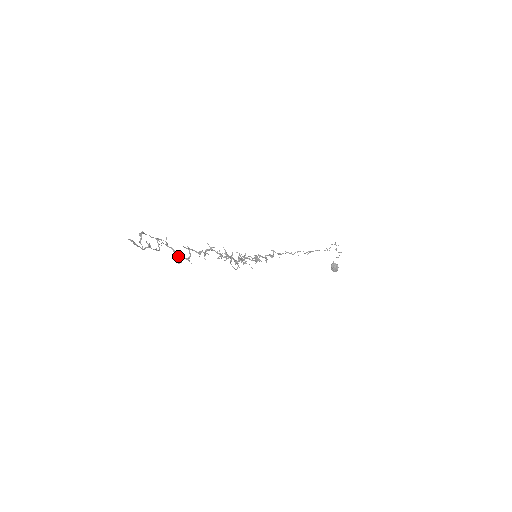
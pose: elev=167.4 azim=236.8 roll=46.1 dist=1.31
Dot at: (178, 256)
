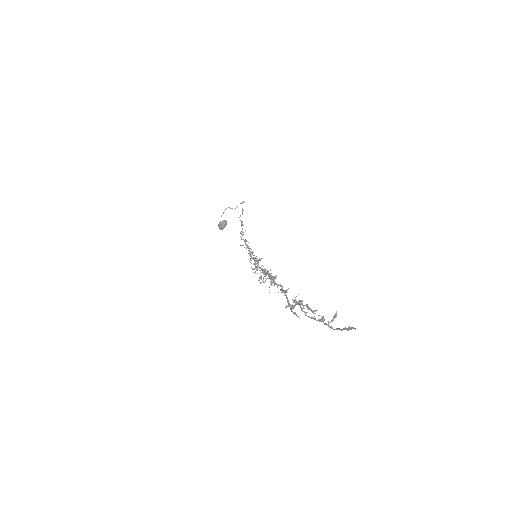
Dot at: (291, 308)
